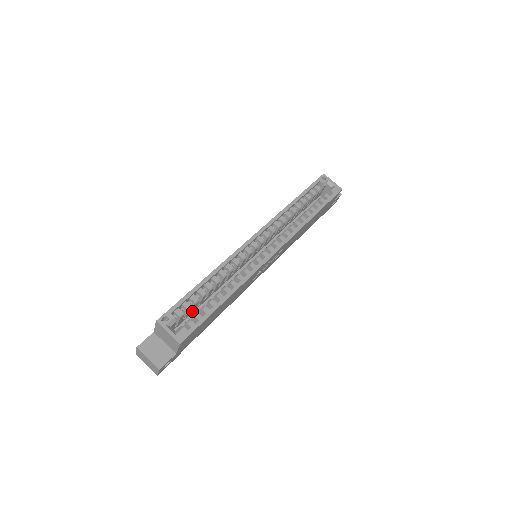
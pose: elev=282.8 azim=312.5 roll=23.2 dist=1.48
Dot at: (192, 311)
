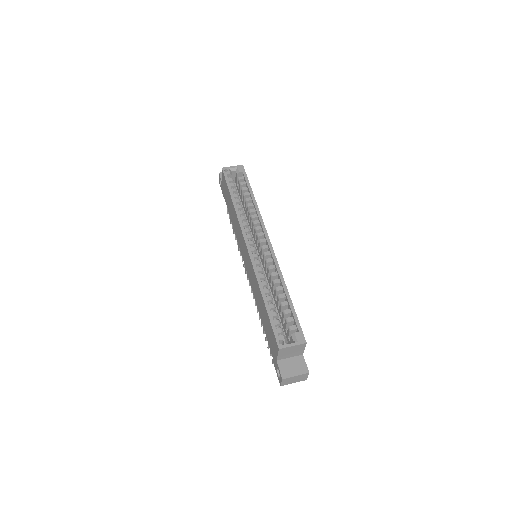
Dot at: occluded
